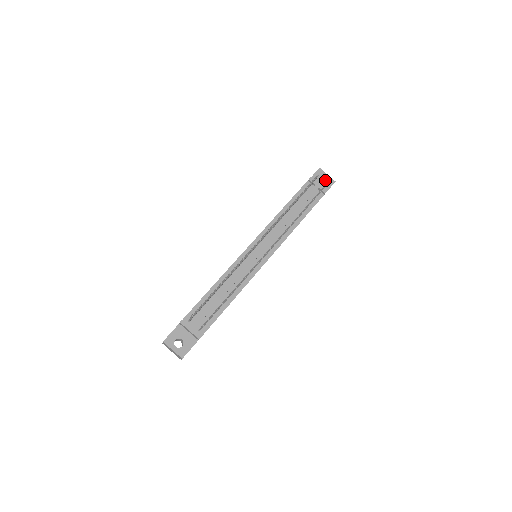
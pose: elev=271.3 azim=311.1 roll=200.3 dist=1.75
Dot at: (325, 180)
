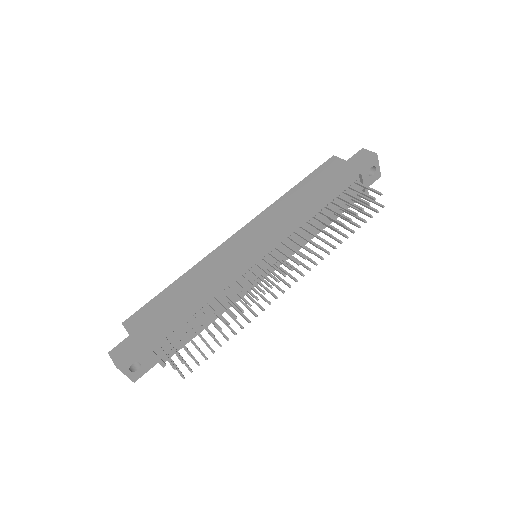
Dot at: (372, 169)
